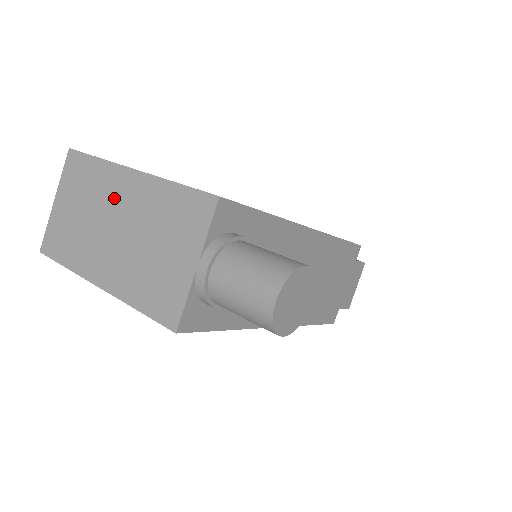
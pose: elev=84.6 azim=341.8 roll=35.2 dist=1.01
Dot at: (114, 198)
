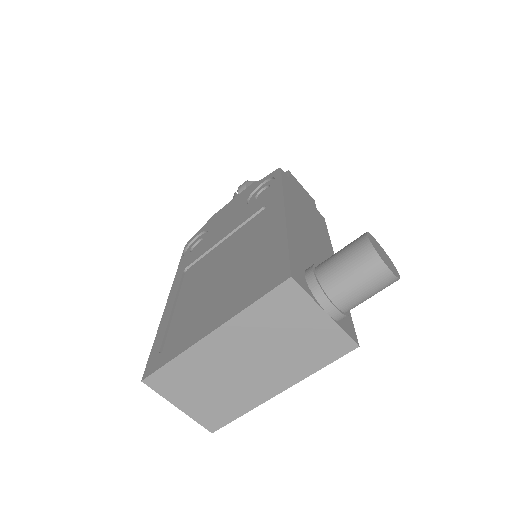
Dot at: (221, 357)
